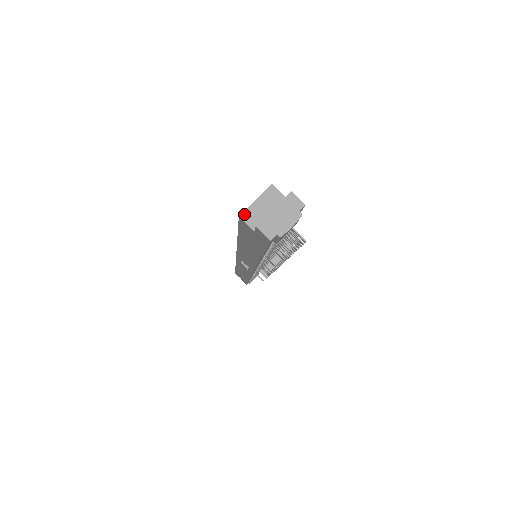
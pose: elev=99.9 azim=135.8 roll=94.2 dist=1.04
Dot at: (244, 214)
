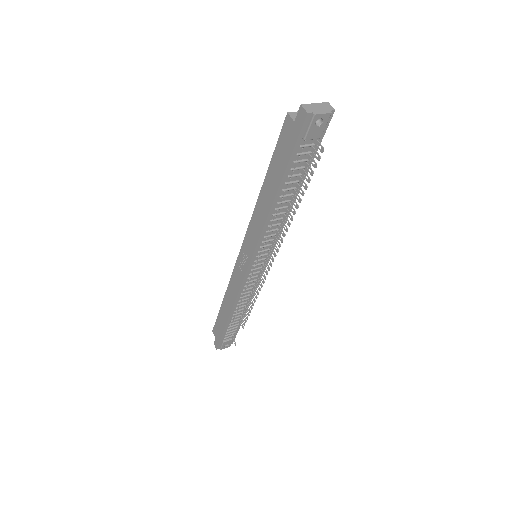
Dot at: (291, 113)
